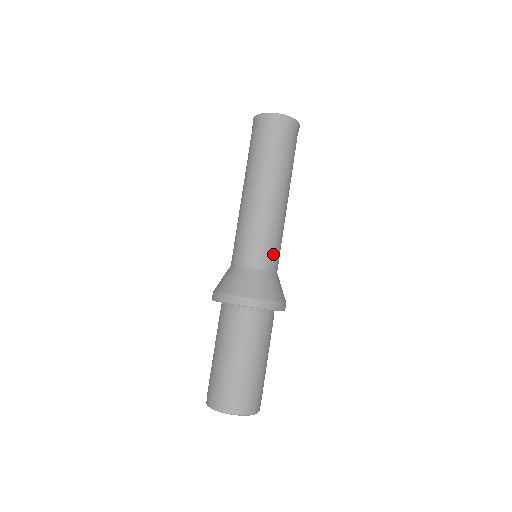
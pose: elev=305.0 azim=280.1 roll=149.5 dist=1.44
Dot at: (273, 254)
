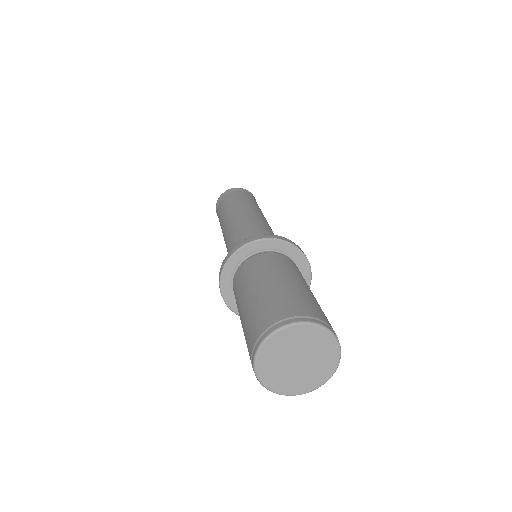
Dot at: occluded
